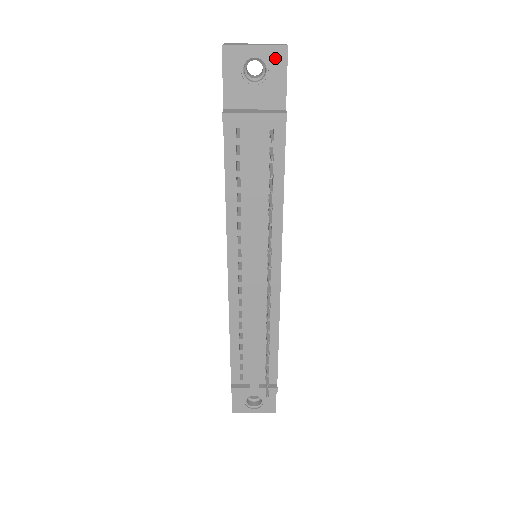
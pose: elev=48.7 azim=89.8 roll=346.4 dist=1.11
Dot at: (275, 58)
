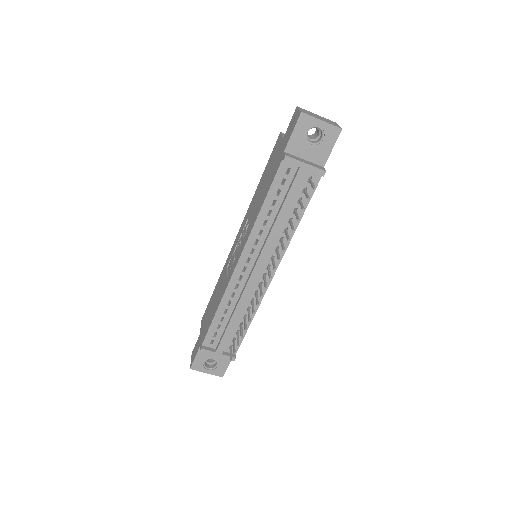
Dot at: (331, 133)
